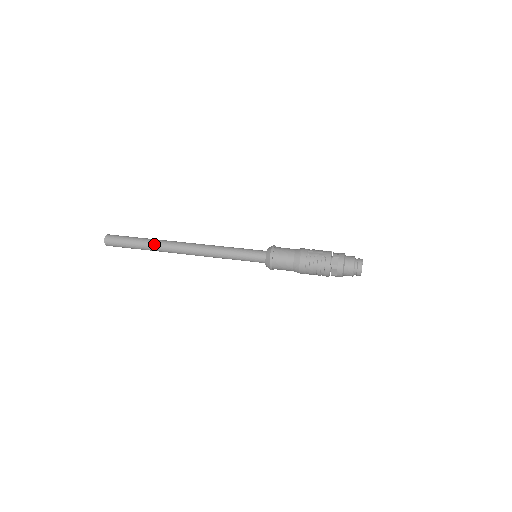
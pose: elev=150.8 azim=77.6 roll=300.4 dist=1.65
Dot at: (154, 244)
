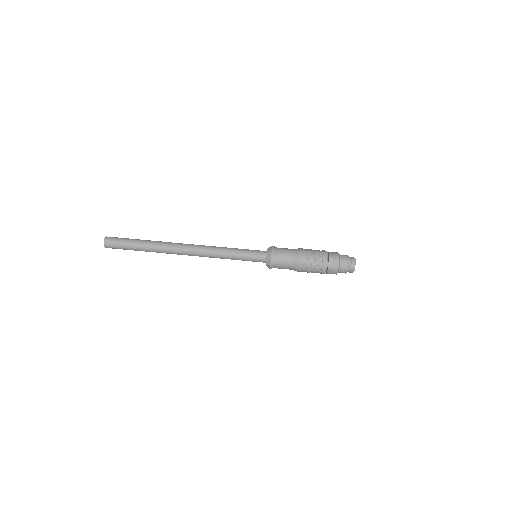
Dot at: (155, 247)
